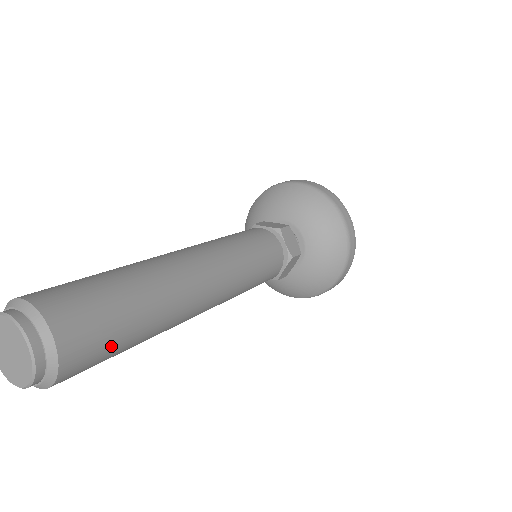
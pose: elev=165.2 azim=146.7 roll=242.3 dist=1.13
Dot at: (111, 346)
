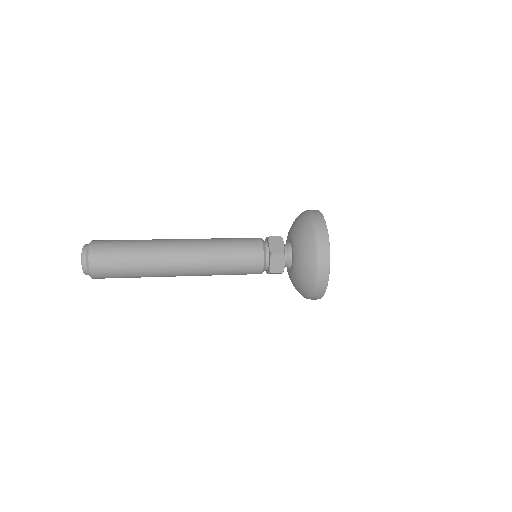
Dot at: (118, 277)
